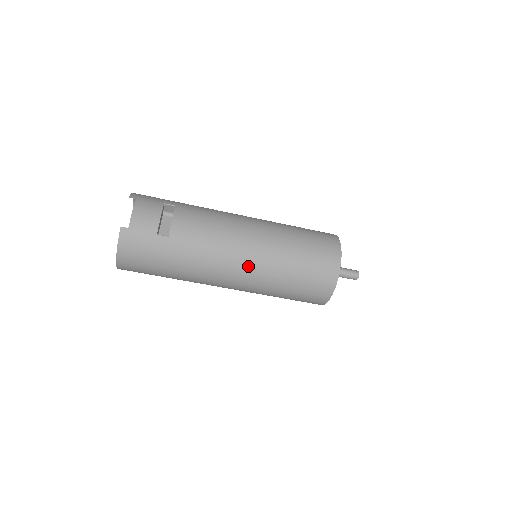
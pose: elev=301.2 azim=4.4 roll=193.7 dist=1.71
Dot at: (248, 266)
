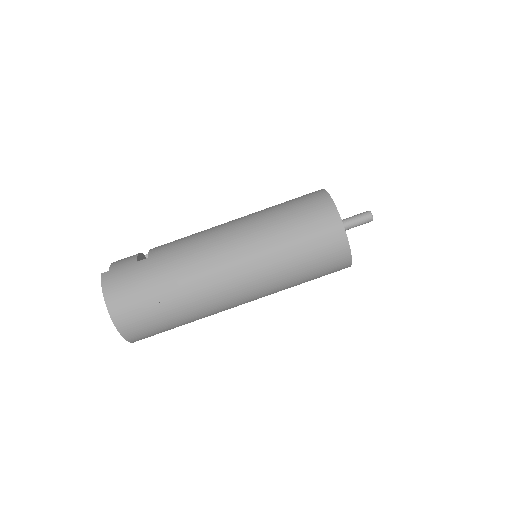
Dot at: (235, 239)
